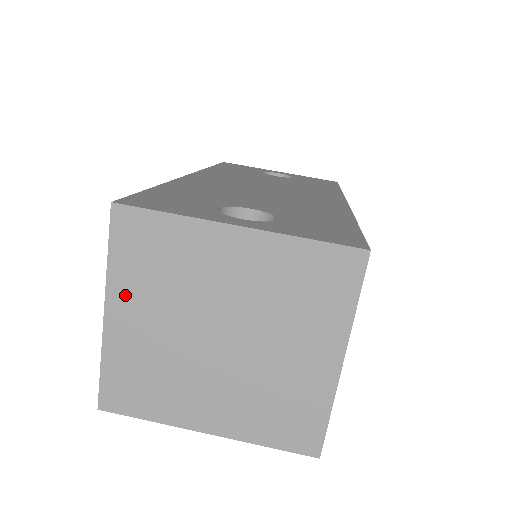
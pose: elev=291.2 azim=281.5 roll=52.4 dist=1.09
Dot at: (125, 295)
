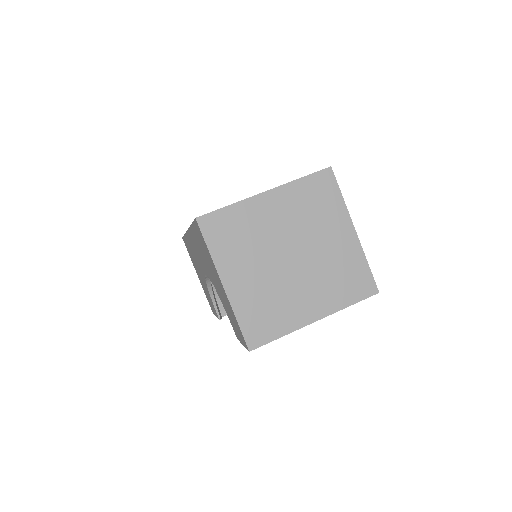
Dot at: (229, 266)
